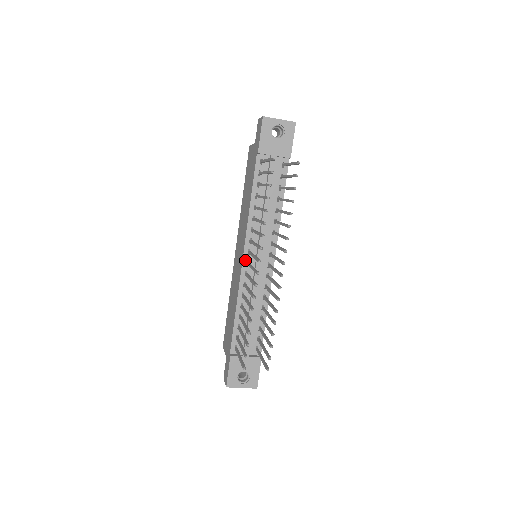
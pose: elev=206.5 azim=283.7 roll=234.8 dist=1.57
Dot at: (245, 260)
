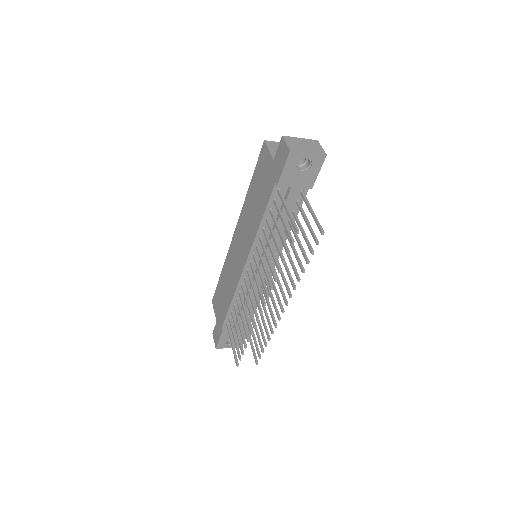
Dot at: (246, 269)
